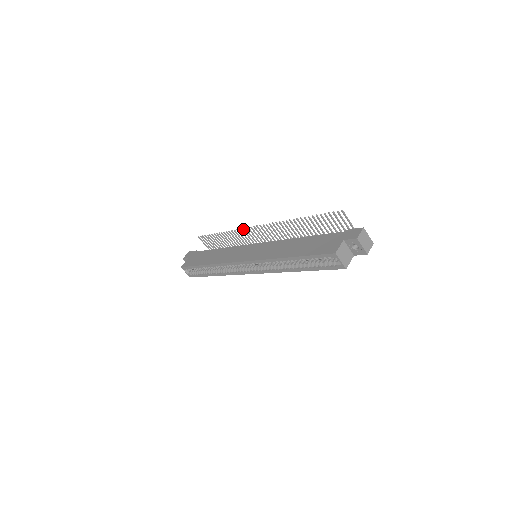
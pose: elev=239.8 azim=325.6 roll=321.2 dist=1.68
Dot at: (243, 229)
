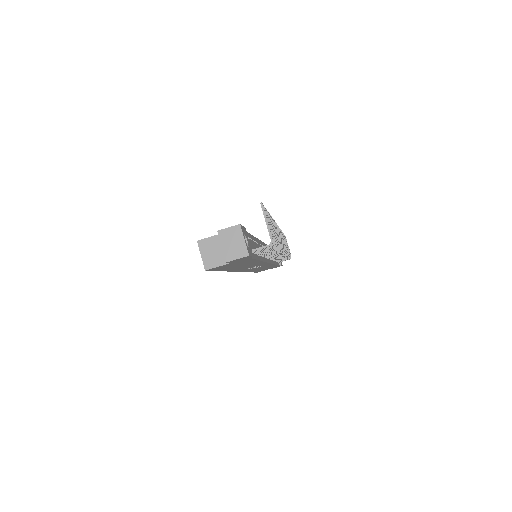
Dot at: occluded
